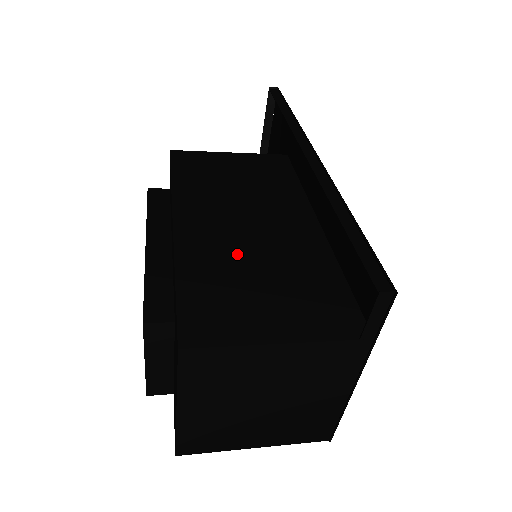
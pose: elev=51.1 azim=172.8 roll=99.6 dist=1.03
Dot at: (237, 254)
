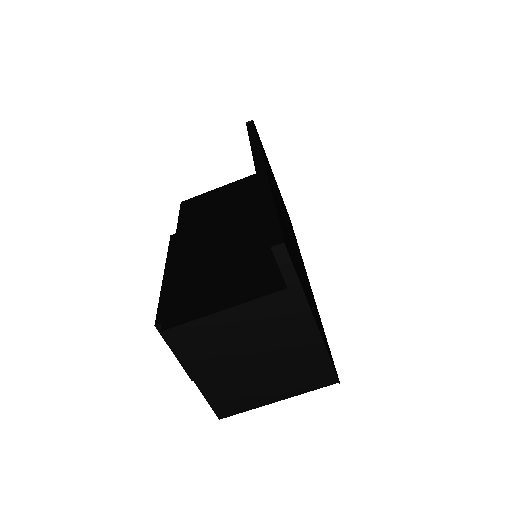
Dot at: (212, 258)
